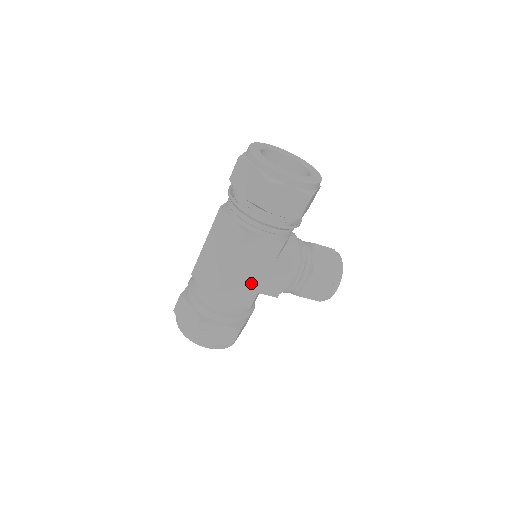
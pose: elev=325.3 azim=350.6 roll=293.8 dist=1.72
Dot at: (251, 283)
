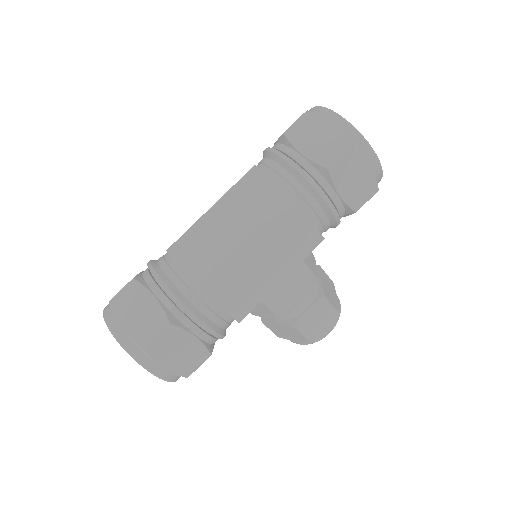
Dot at: (262, 282)
